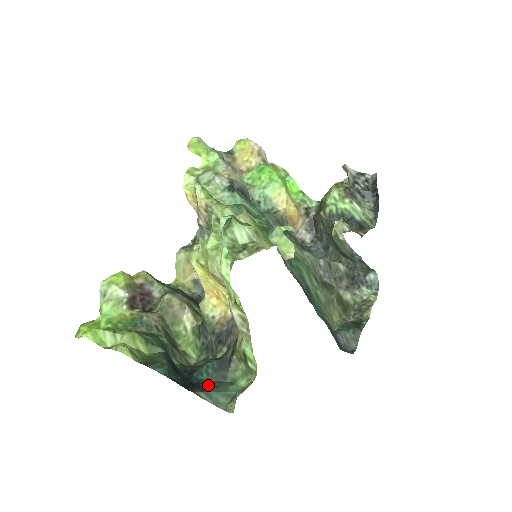
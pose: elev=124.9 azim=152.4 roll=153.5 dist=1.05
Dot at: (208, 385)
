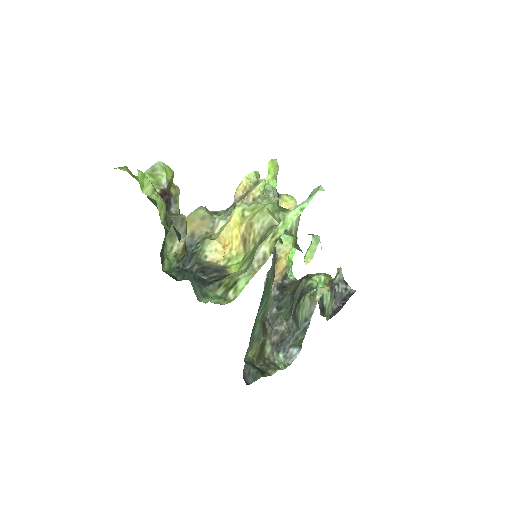
Dot at: occluded
